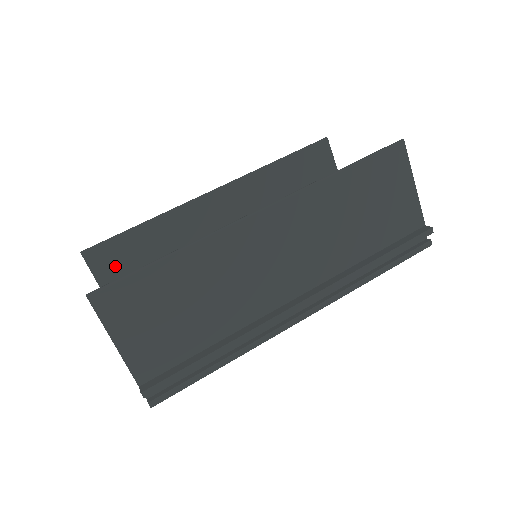
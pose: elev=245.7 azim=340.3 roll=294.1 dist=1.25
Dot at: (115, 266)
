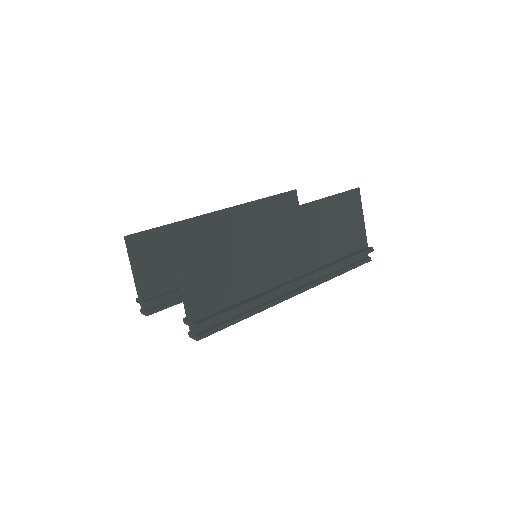
Dot at: (147, 252)
